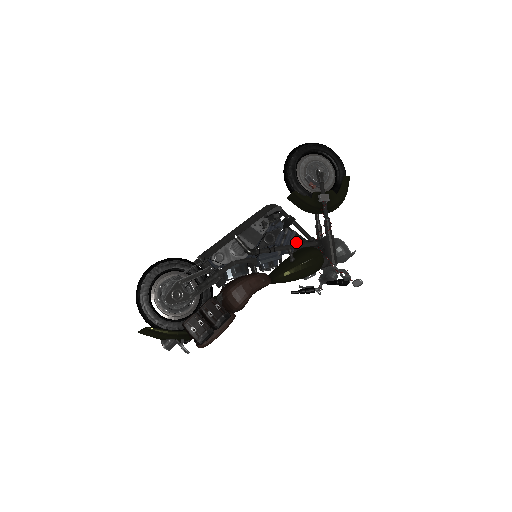
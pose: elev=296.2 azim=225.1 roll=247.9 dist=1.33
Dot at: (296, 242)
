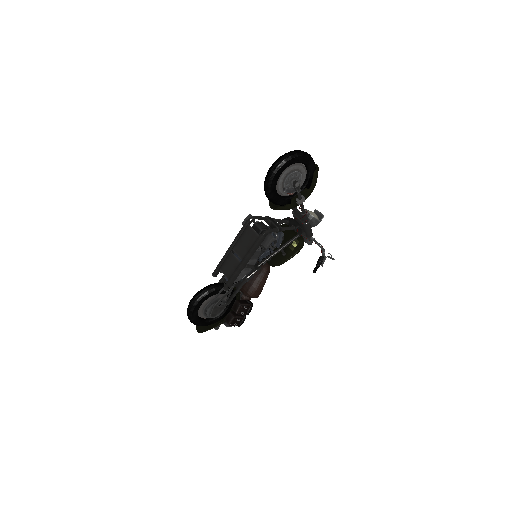
Dot at: (283, 237)
